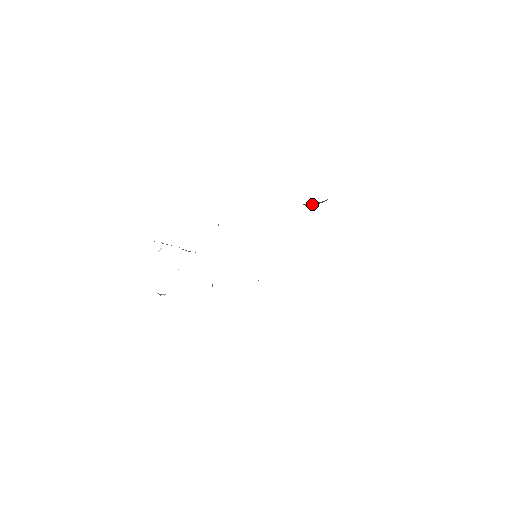
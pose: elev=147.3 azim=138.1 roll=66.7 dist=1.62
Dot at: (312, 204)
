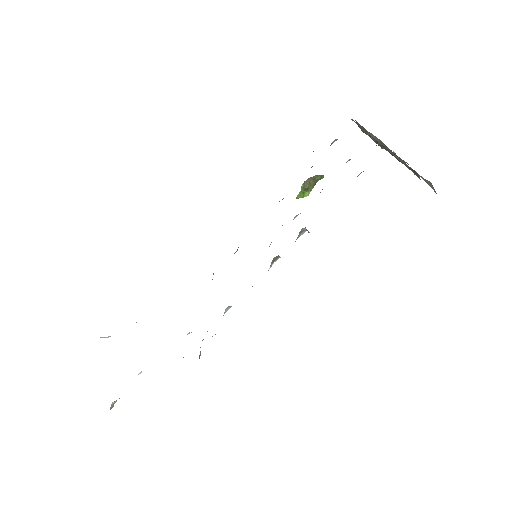
Dot at: (307, 179)
